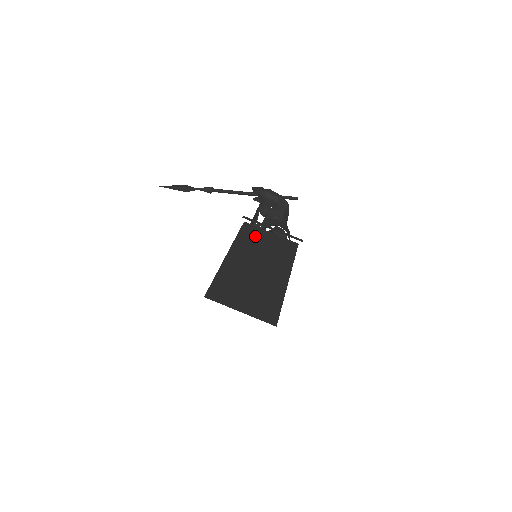
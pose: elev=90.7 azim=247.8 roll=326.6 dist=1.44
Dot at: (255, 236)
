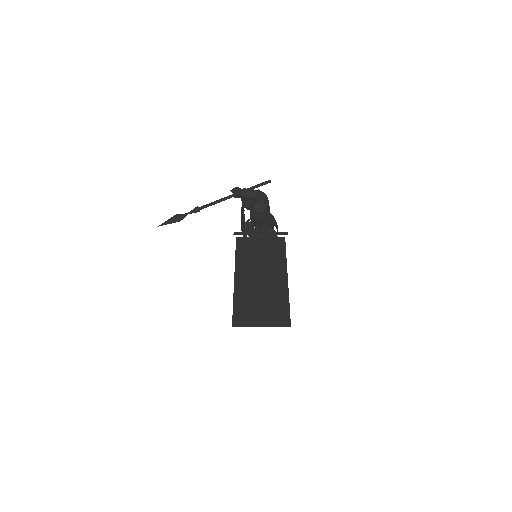
Dot at: (249, 248)
